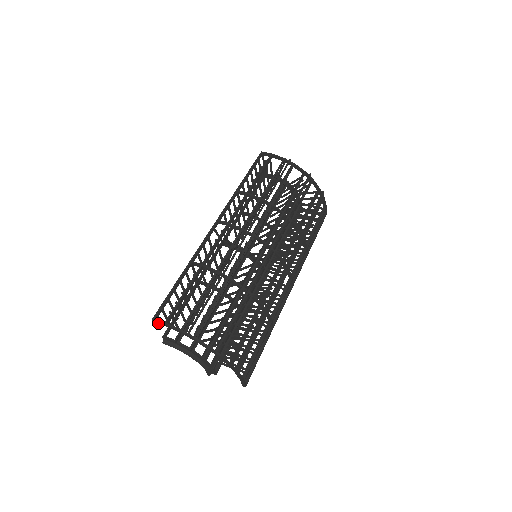
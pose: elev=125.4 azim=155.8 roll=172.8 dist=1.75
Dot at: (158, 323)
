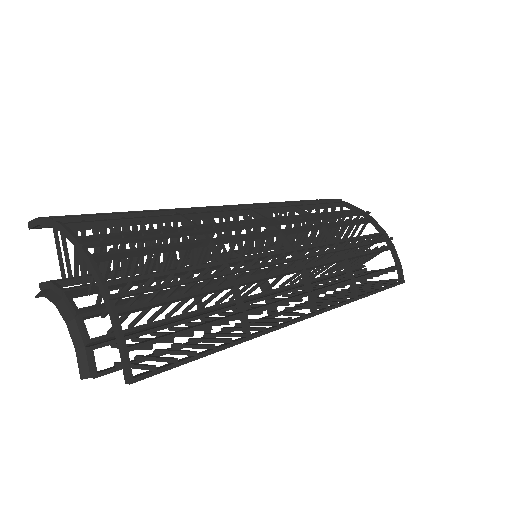
Dot at: (32, 227)
